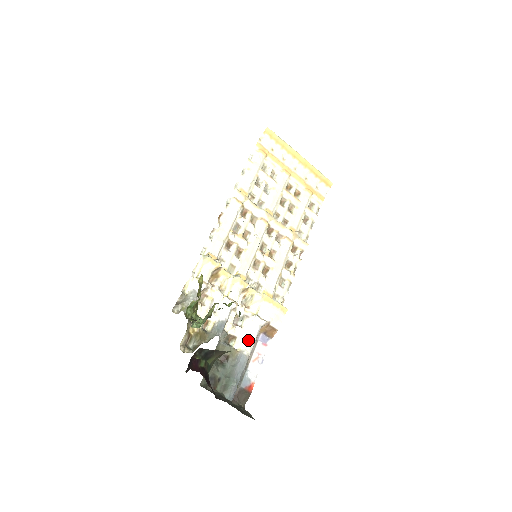
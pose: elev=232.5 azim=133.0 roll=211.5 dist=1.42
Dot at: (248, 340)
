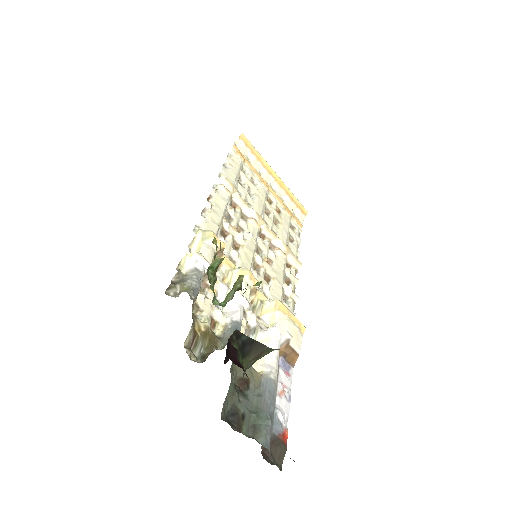
Dot at: (270, 360)
